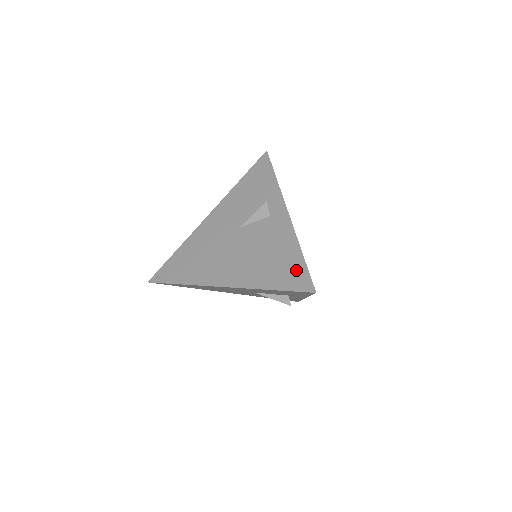
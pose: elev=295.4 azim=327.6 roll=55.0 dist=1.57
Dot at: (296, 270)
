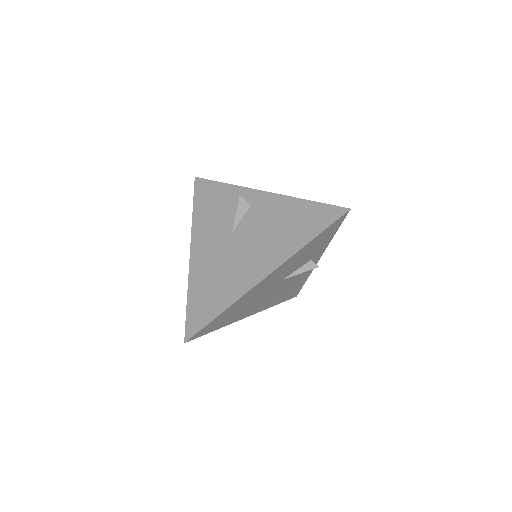
Dot at: (317, 212)
